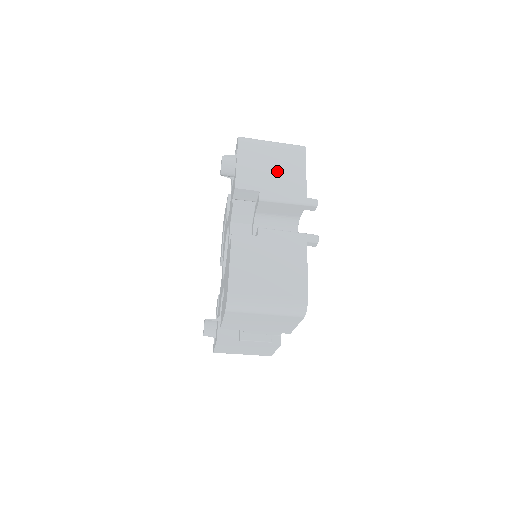
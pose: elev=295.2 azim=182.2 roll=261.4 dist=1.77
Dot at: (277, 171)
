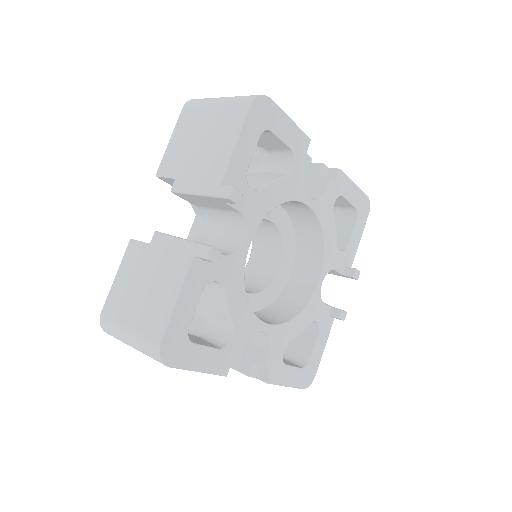
Dot at: (204, 145)
